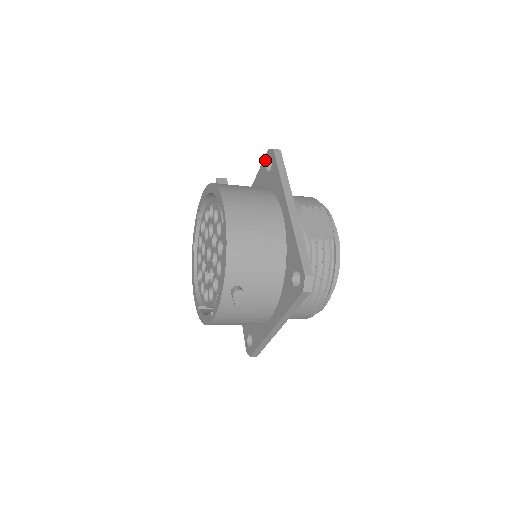
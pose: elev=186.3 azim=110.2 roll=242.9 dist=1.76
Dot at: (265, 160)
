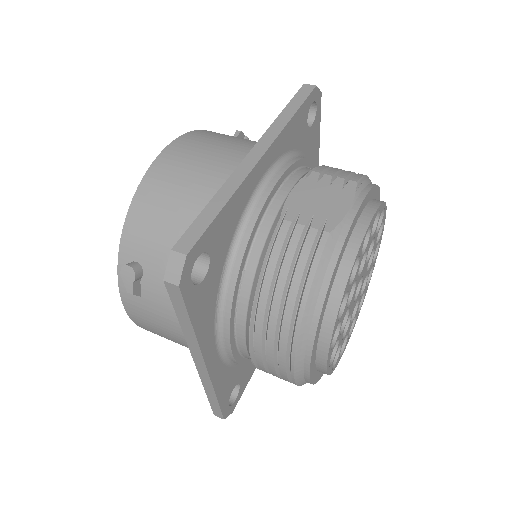
Dot at: occluded
